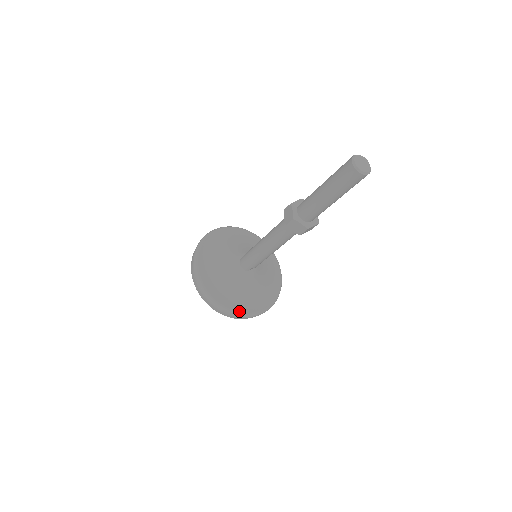
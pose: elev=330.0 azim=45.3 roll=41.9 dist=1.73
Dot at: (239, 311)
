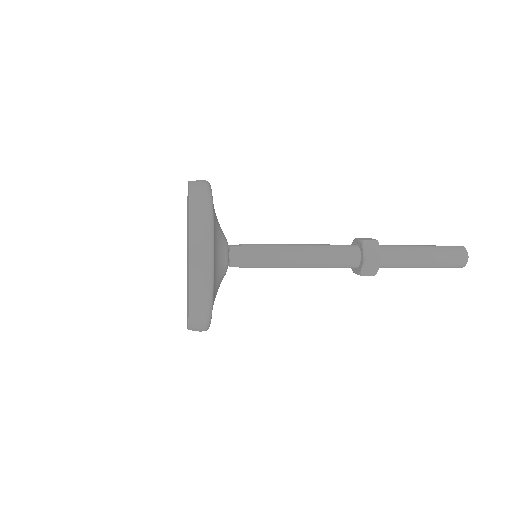
Dot at: occluded
